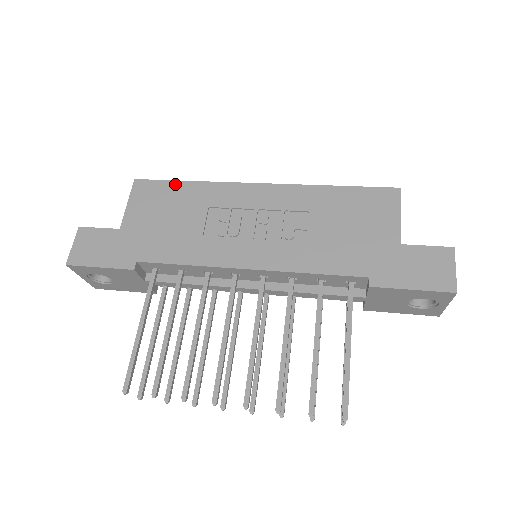
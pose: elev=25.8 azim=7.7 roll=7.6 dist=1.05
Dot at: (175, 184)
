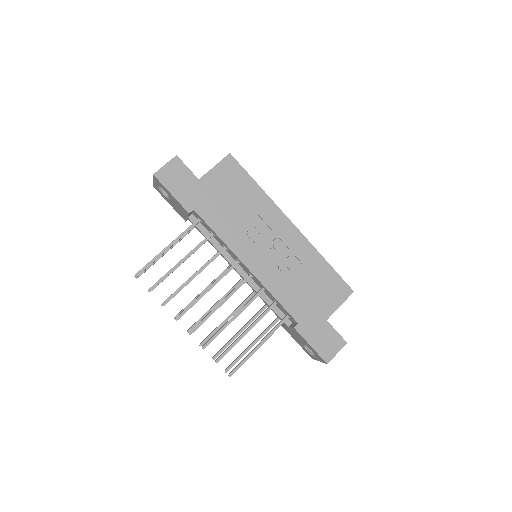
Dot at: (249, 179)
